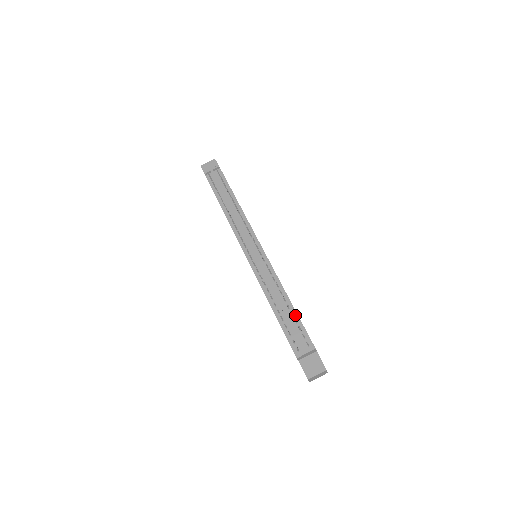
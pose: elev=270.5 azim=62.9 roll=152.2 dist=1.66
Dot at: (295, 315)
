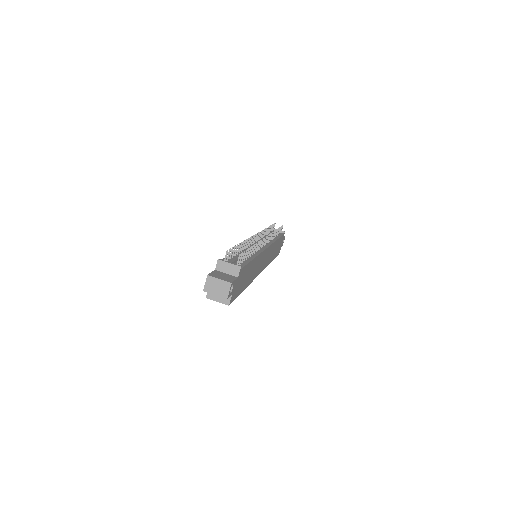
Dot at: (248, 260)
